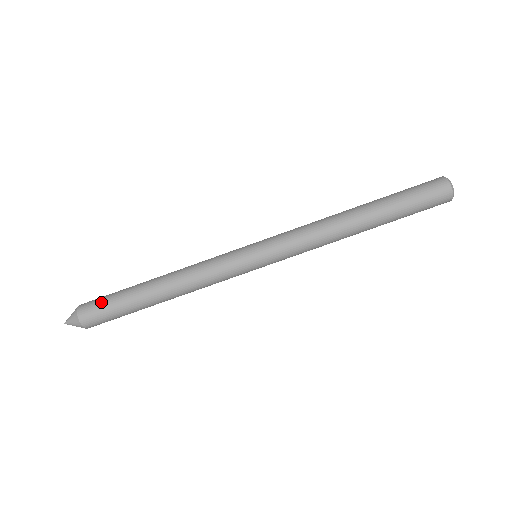
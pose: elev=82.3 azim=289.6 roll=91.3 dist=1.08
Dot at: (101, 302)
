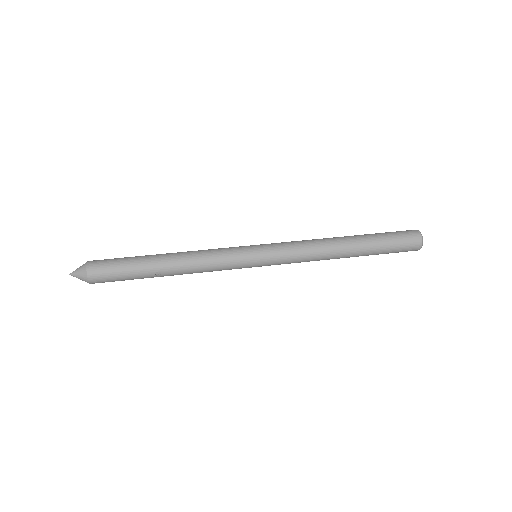
Dot at: occluded
